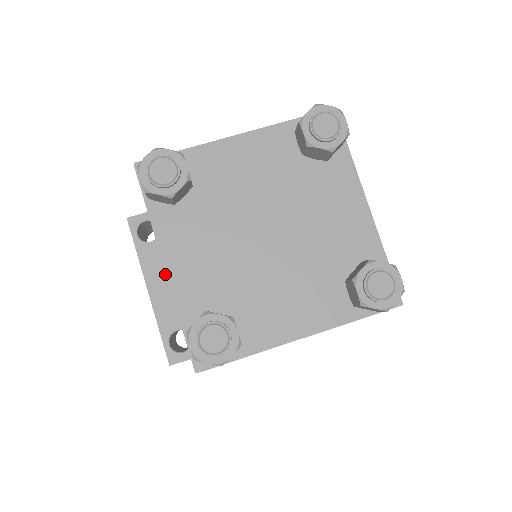
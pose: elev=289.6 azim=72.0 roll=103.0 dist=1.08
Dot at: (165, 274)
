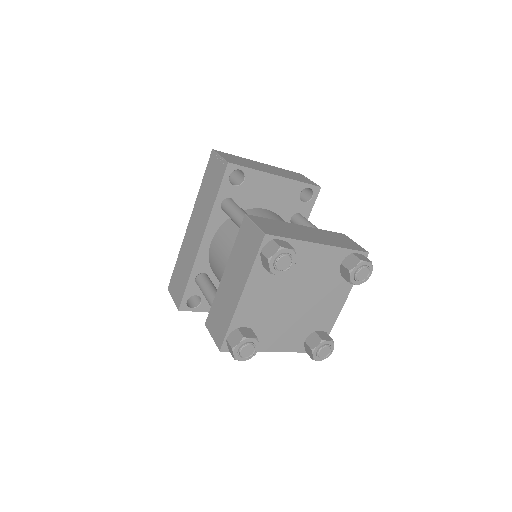
Dot at: occluded
